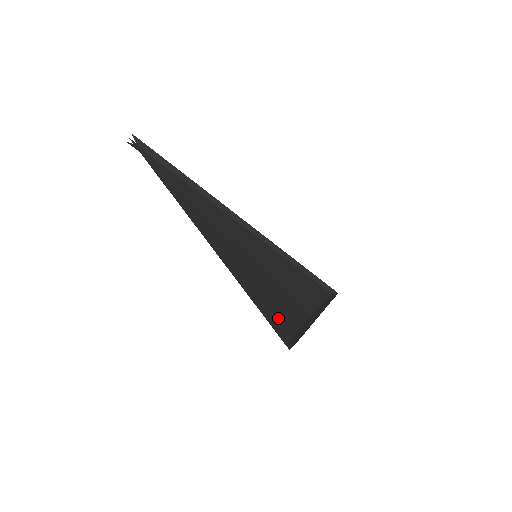
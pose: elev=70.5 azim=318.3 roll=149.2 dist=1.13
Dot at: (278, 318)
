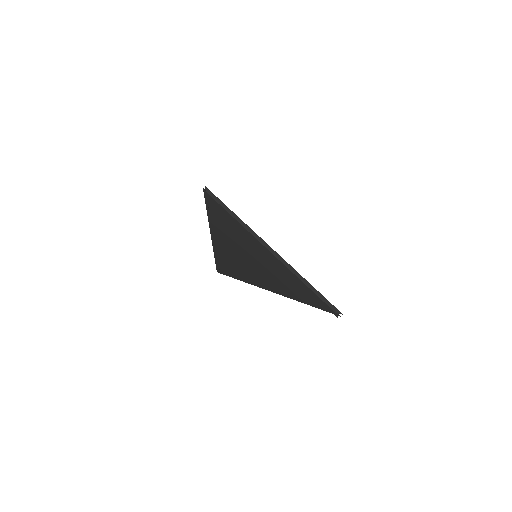
Dot at: (229, 267)
